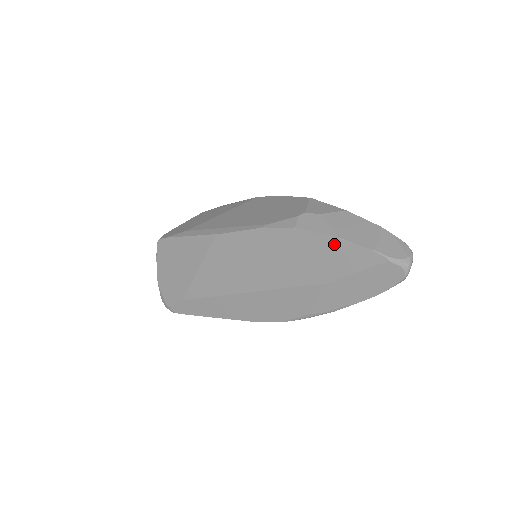
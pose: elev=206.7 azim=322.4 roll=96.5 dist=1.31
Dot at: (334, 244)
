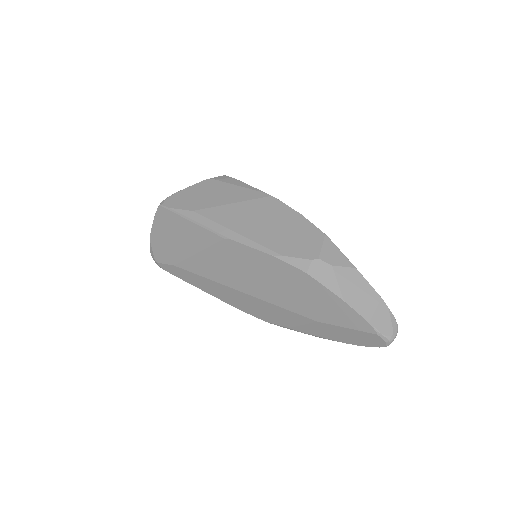
Dot at: (337, 301)
